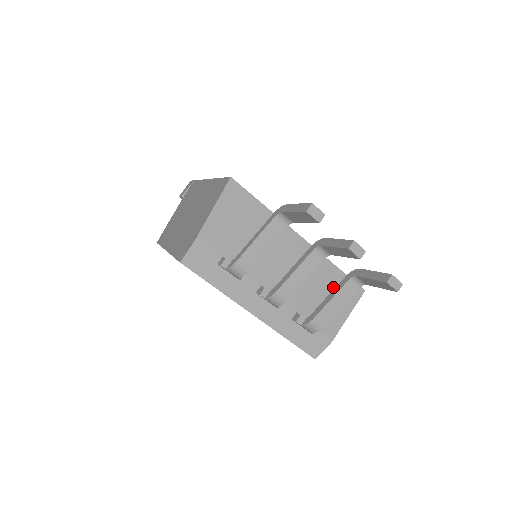
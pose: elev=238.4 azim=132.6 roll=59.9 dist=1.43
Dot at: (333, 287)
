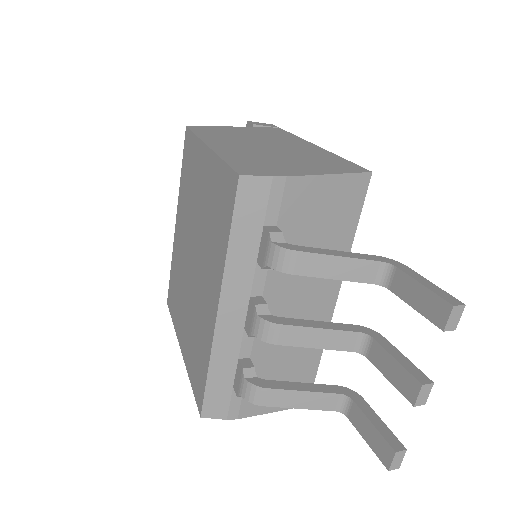
Dot at: (297, 373)
